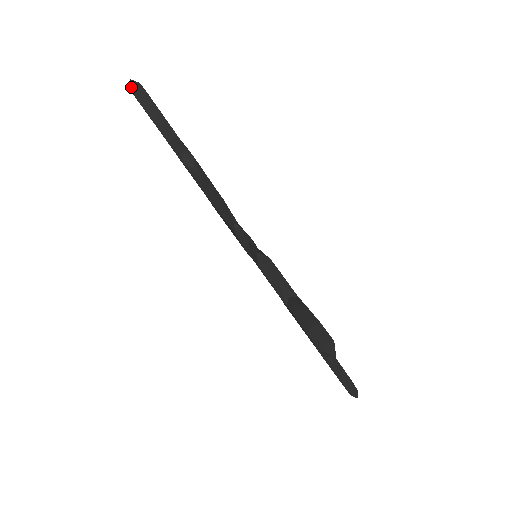
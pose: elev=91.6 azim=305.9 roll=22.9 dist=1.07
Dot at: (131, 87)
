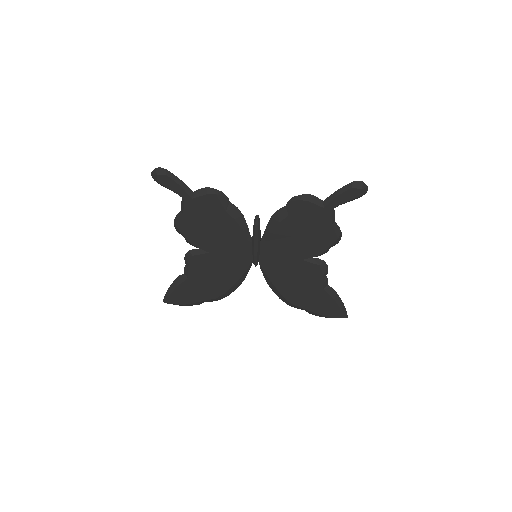
Dot at: (159, 172)
